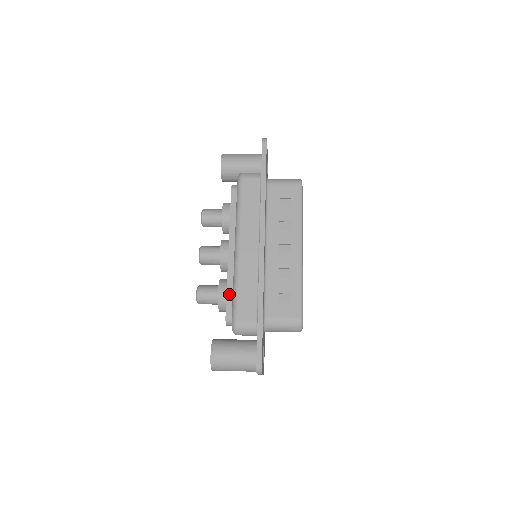
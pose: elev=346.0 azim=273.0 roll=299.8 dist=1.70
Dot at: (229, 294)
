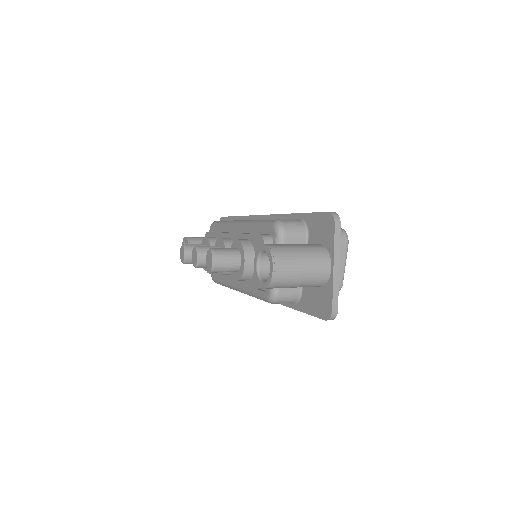
Dot at: occluded
